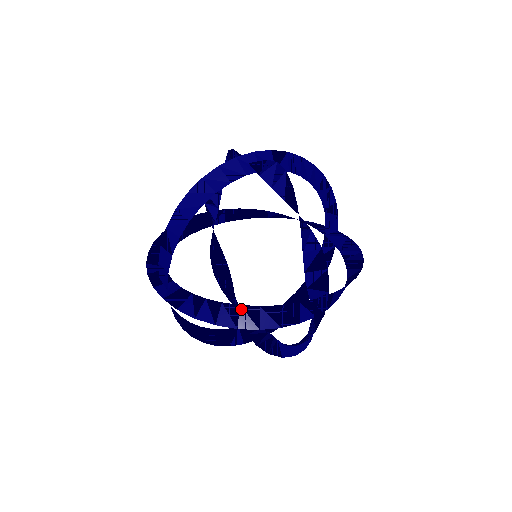
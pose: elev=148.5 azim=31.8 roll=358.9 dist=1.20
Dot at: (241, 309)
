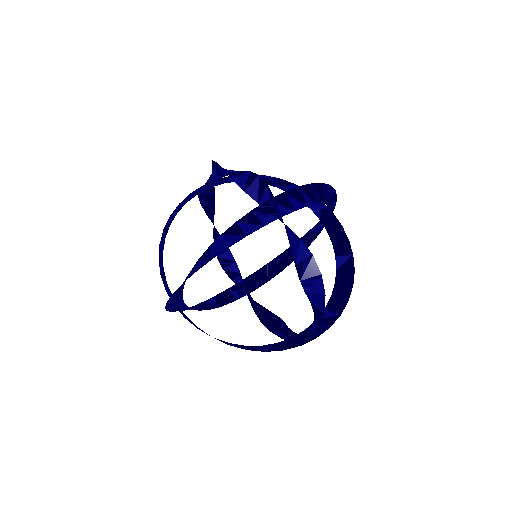
Dot at: (210, 248)
